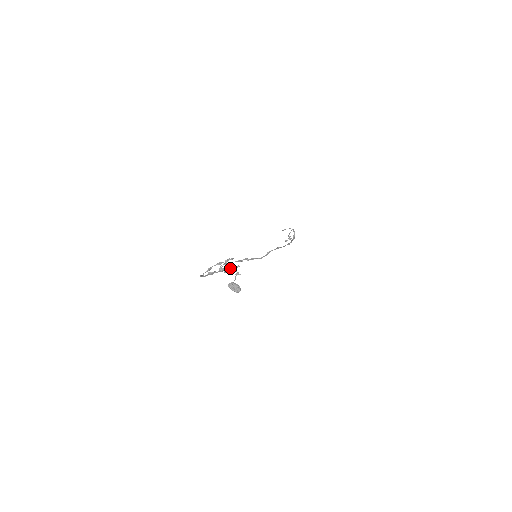
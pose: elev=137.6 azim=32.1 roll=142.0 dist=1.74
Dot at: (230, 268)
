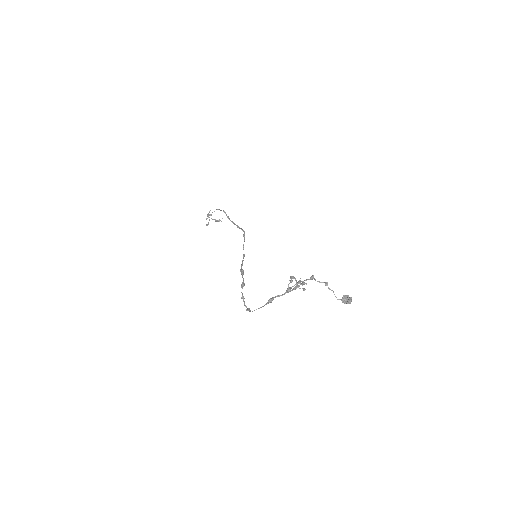
Dot at: (300, 283)
